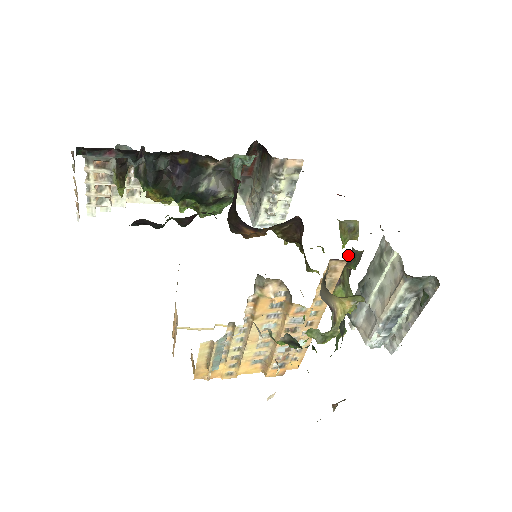
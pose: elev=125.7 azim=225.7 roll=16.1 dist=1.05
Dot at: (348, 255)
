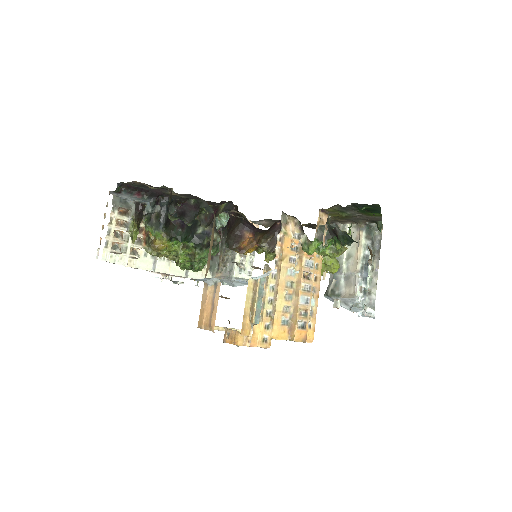
Dot at: occluded
